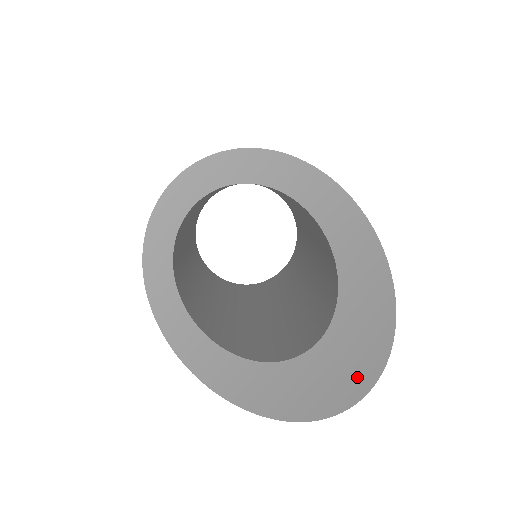
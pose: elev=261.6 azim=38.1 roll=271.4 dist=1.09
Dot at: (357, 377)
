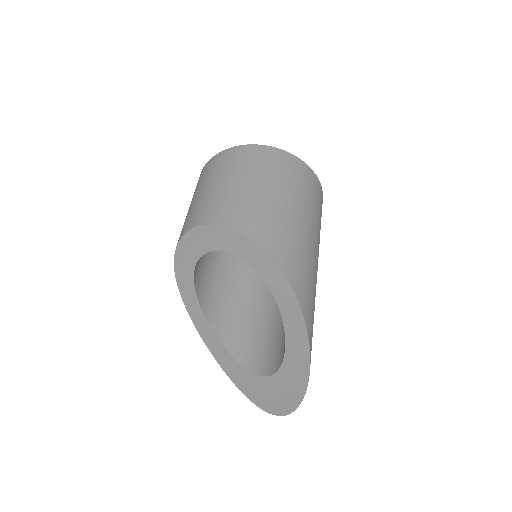
Dot at: (283, 405)
